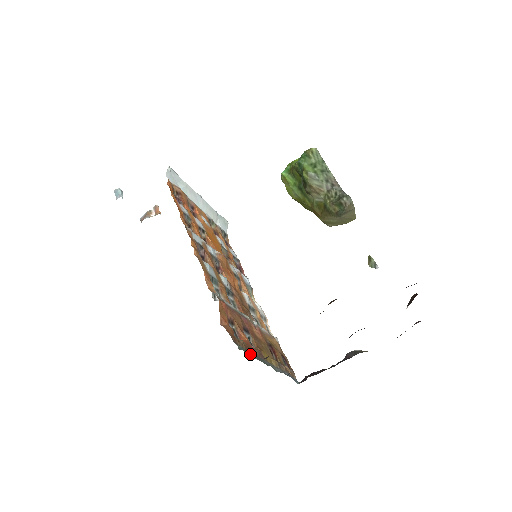
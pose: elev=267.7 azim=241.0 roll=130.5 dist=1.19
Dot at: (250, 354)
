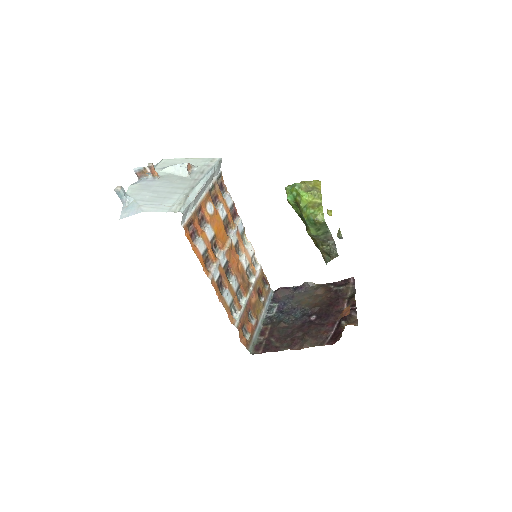
Dot at: (254, 341)
